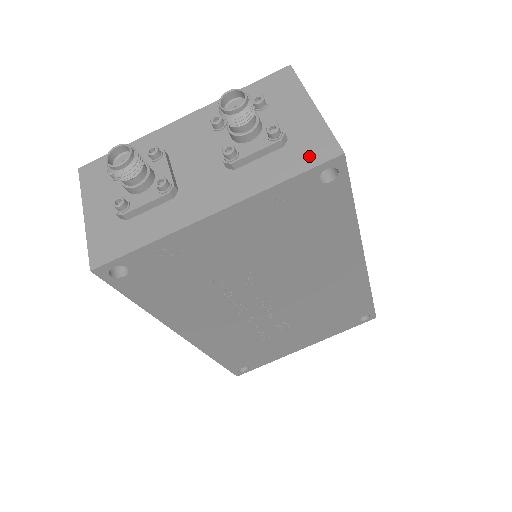
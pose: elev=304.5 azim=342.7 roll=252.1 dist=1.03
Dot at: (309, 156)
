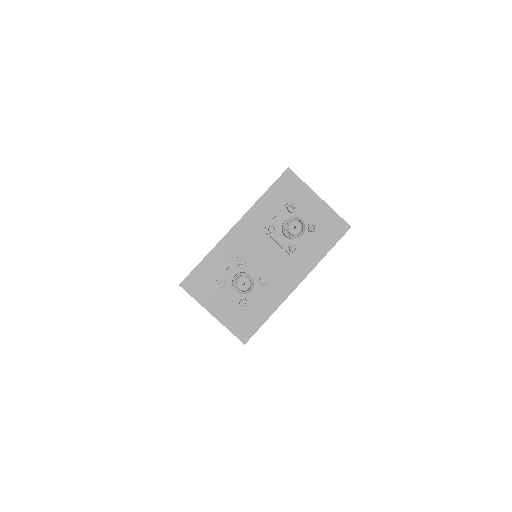
Dot at: (333, 234)
